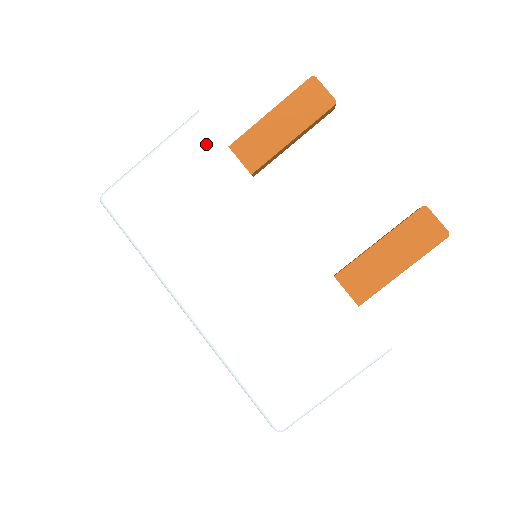
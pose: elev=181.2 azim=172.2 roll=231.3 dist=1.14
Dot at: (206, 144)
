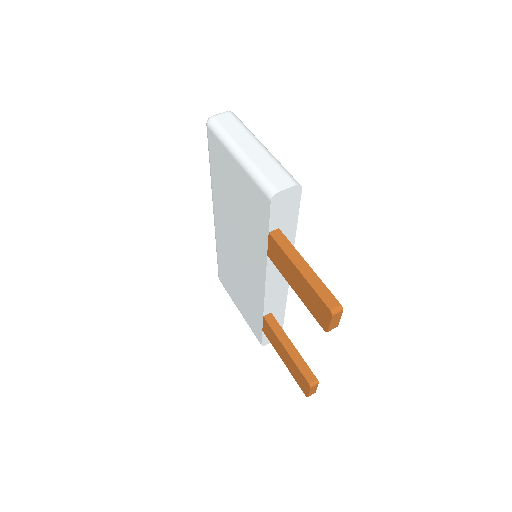
Dot at: (261, 211)
